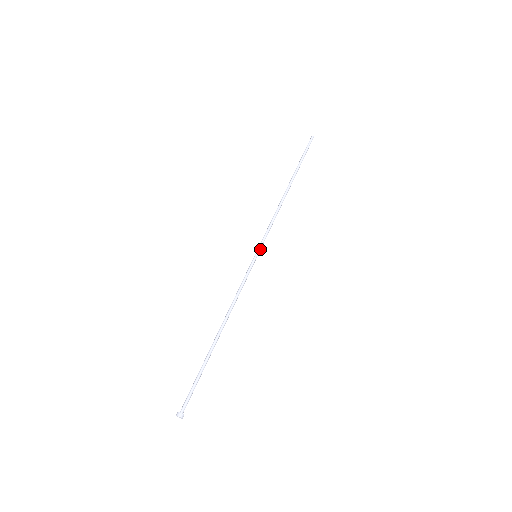
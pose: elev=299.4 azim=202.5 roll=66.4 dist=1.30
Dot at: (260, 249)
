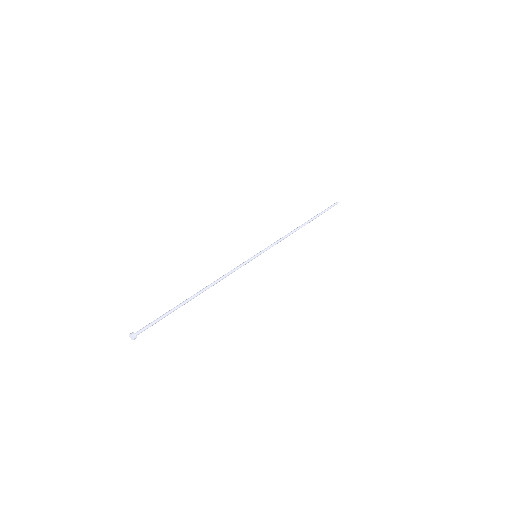
Dot at: occluded
